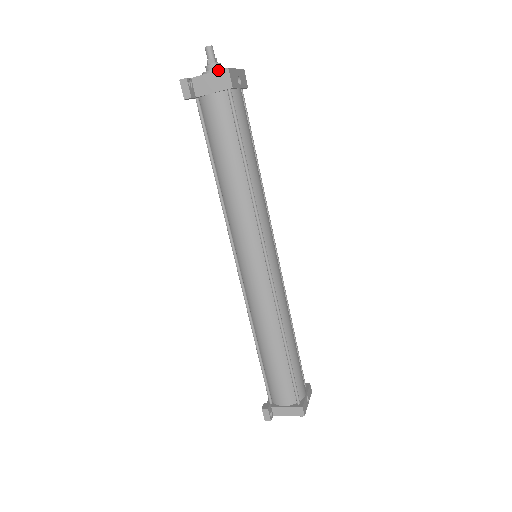
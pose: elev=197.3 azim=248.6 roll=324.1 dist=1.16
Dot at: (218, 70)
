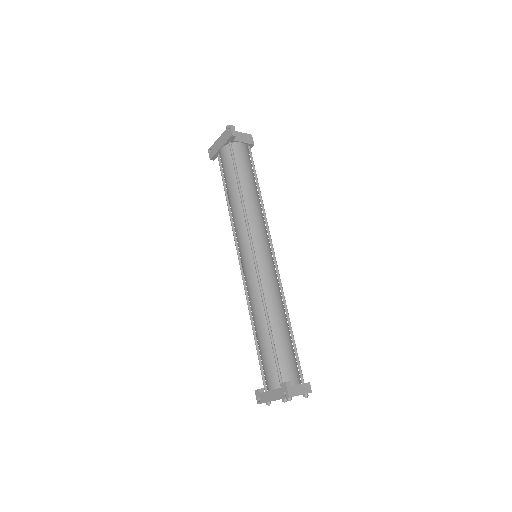
Dot at: (246, 133)
